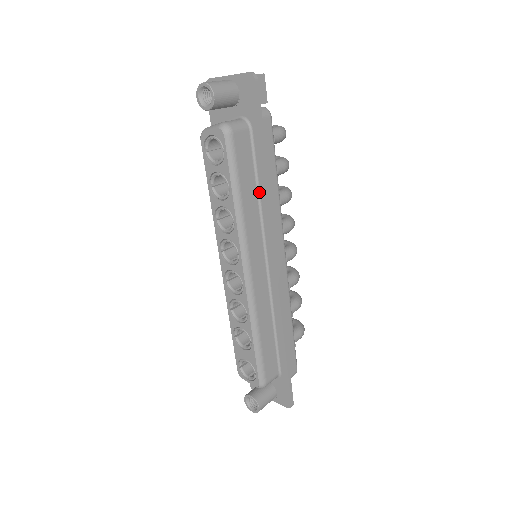
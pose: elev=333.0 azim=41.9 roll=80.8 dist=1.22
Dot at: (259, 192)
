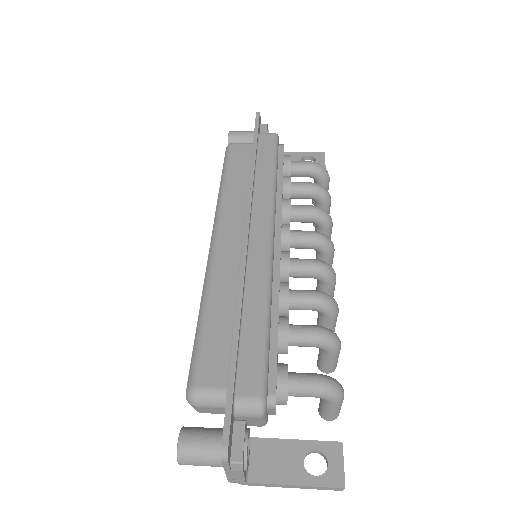
Dot at: occluded
